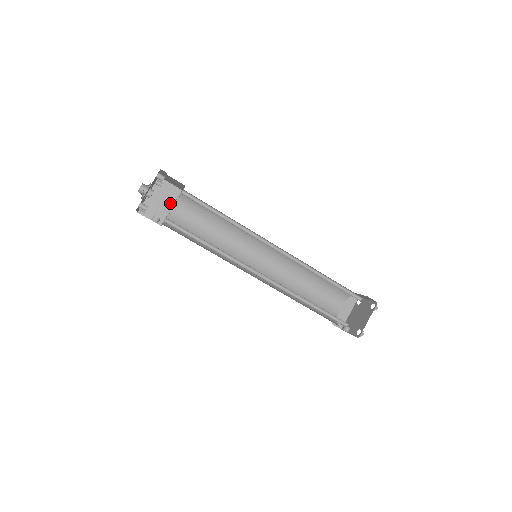
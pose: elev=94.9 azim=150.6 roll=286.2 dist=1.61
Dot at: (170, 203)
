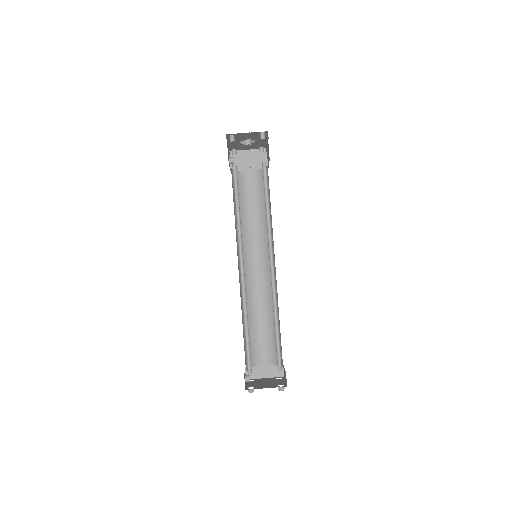
Dot at: (252, 167)
